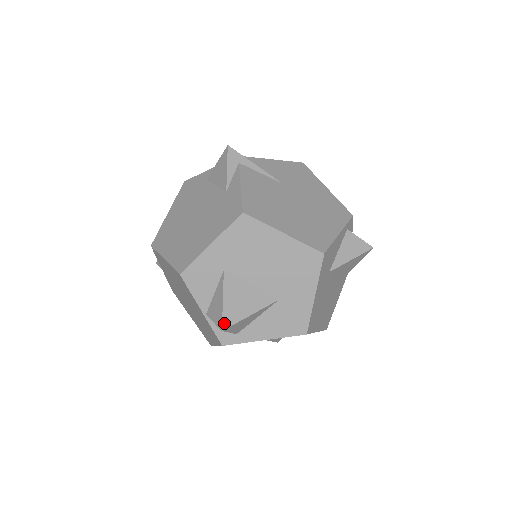
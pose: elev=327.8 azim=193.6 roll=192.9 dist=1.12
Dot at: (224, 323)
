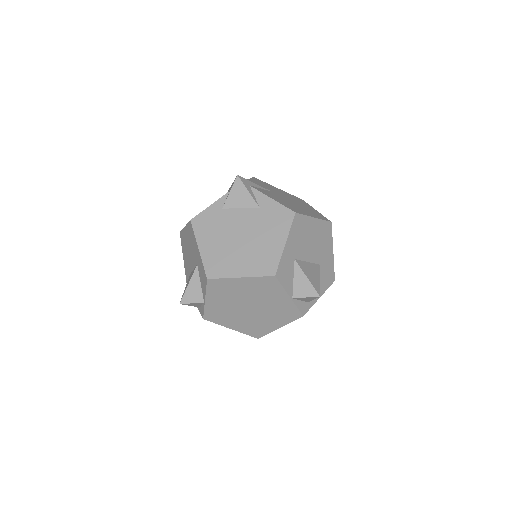
Dot at: (317, 291)
